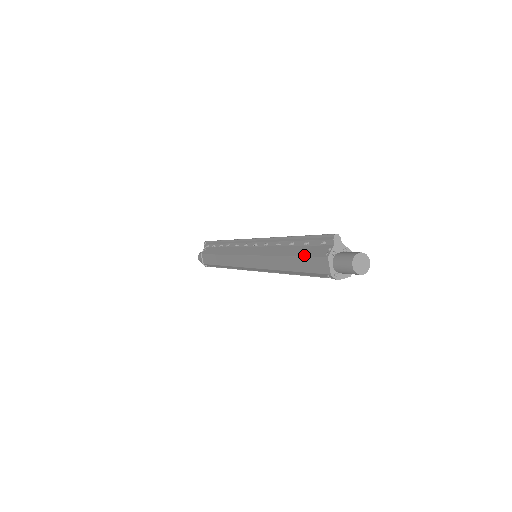
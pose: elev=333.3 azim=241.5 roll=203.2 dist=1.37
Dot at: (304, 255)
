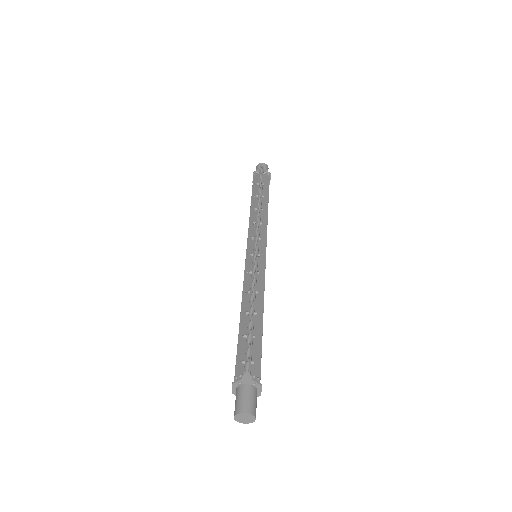
Dot at: (238, 345)
